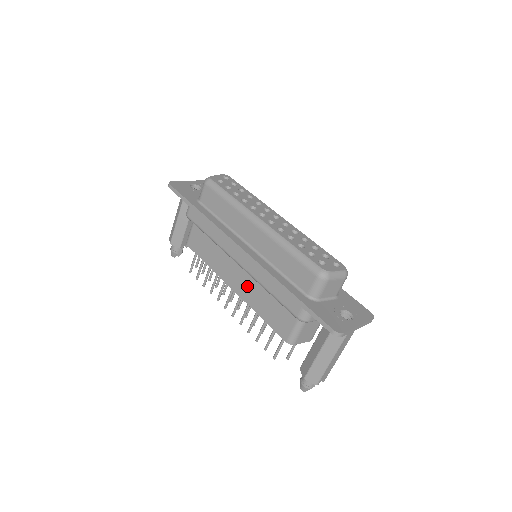
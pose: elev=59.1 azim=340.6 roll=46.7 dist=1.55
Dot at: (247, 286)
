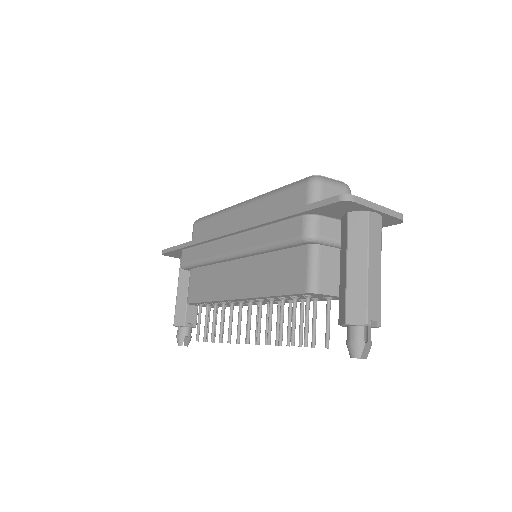
Dot at: (249, 277)
